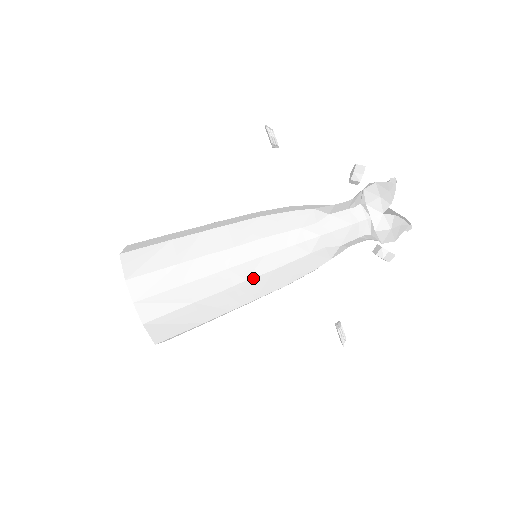
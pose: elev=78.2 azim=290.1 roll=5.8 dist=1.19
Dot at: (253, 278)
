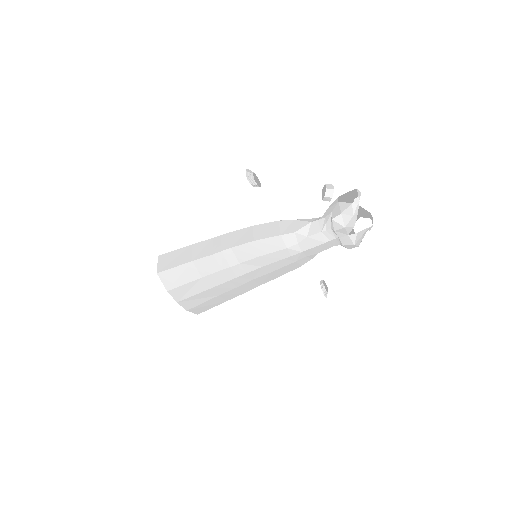
Dot at: (257, 278)
